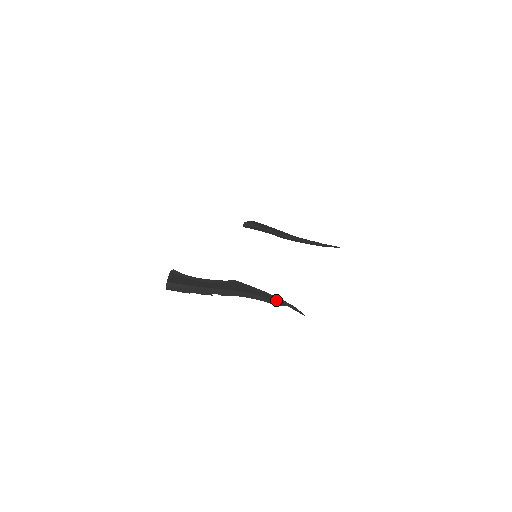
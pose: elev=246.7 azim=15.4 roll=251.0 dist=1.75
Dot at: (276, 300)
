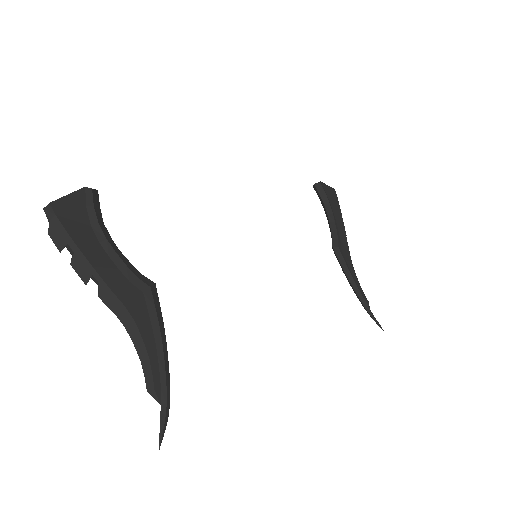
Dot at: (158, 379)
